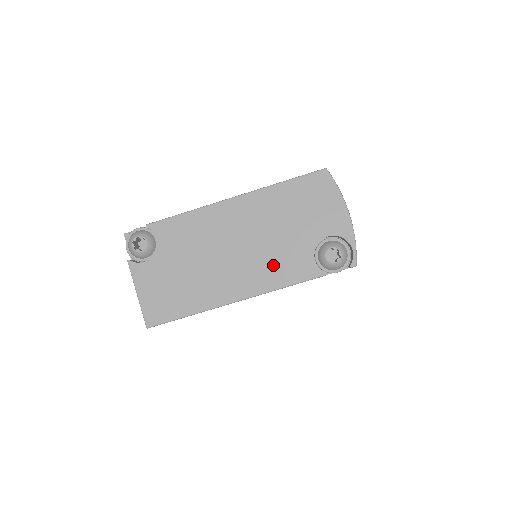
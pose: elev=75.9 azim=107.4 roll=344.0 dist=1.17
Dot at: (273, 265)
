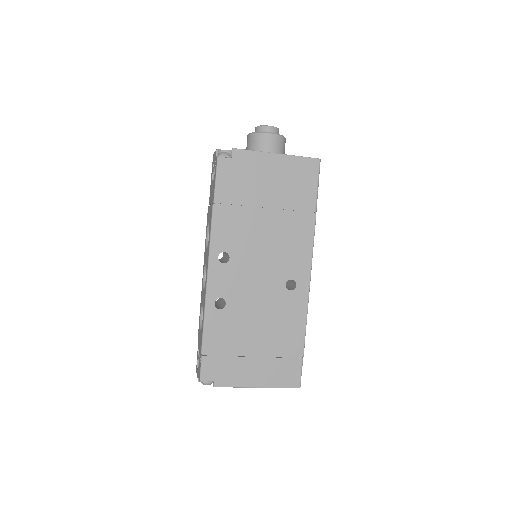
Dot at: occluded
